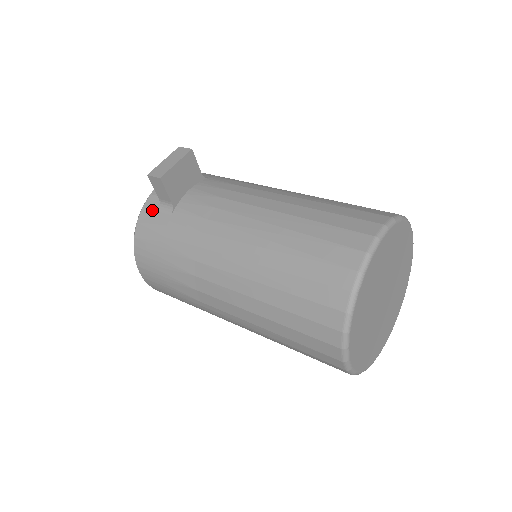
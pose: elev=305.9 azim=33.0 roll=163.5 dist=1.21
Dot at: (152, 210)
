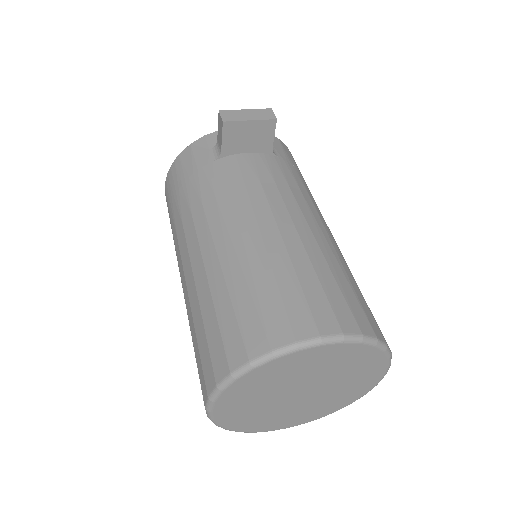
Dot at: (207, 144)
